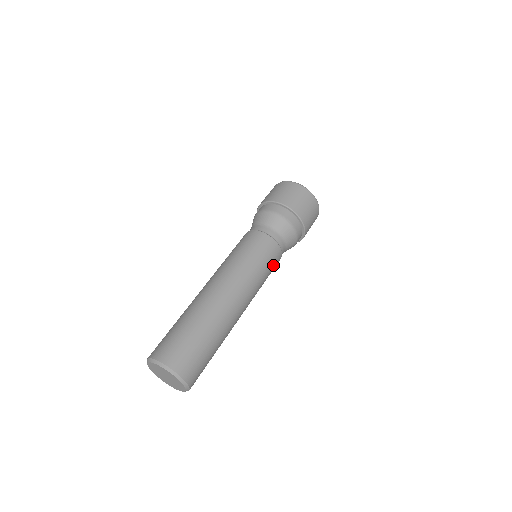
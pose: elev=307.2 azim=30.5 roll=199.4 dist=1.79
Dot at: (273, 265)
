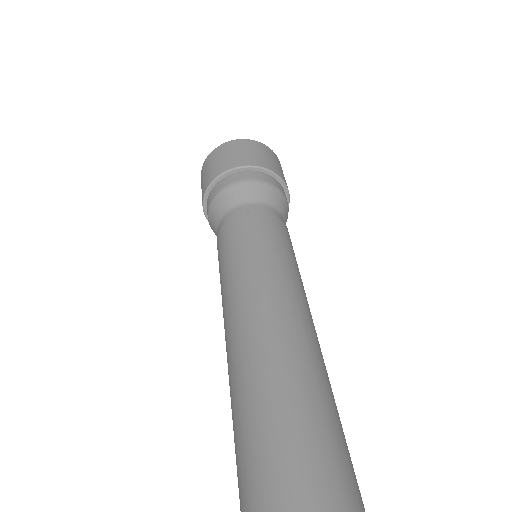
Dot at: occluded
